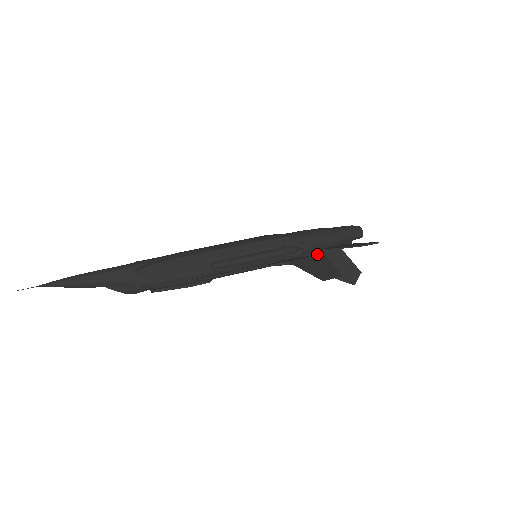
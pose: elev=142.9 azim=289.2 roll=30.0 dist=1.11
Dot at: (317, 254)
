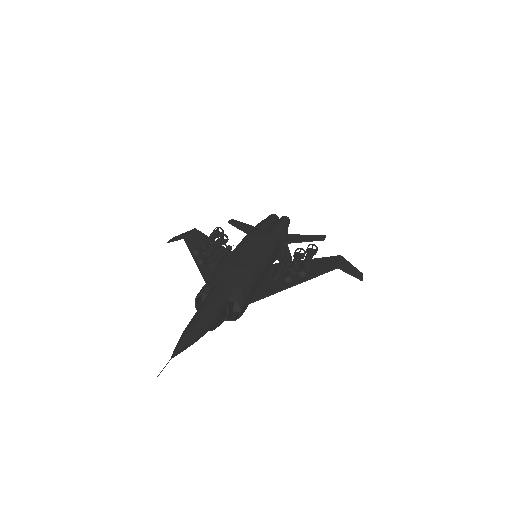
Dot at: (336, 256)
